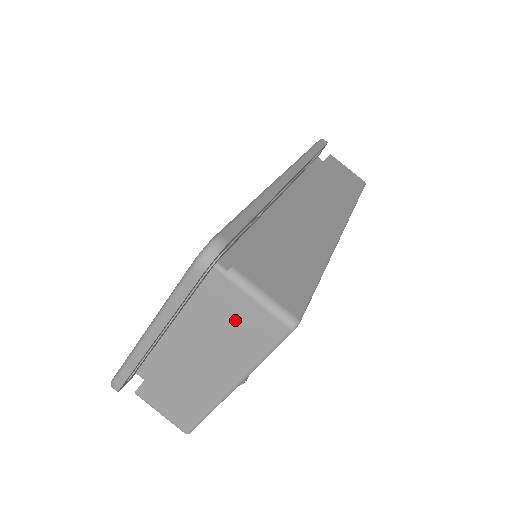
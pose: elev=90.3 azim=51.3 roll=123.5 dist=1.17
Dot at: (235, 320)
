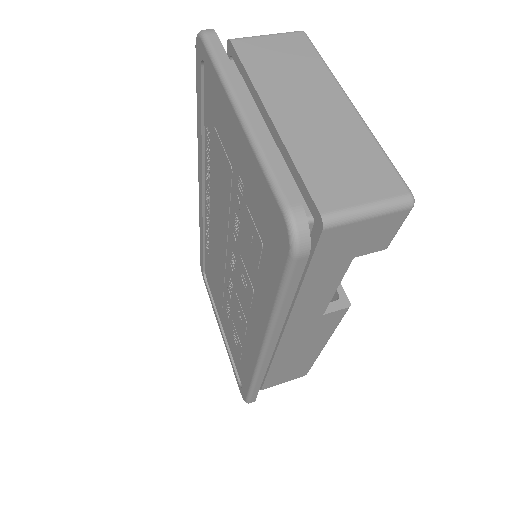
Dot at: (274, 56)
